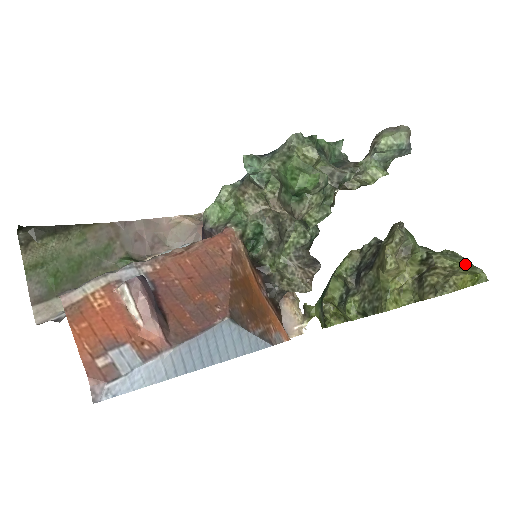
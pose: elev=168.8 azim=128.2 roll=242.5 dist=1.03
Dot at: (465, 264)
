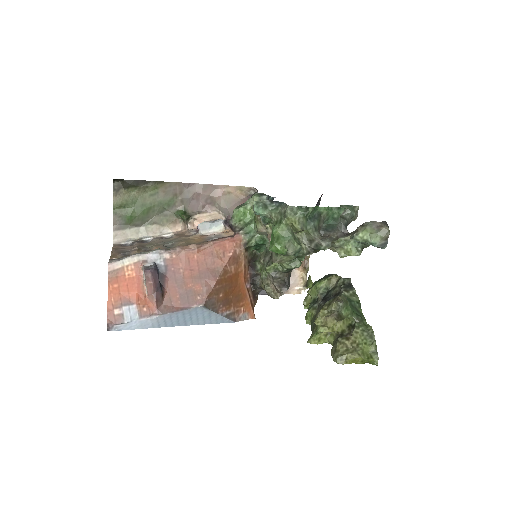
Dot at: (369, 347)
